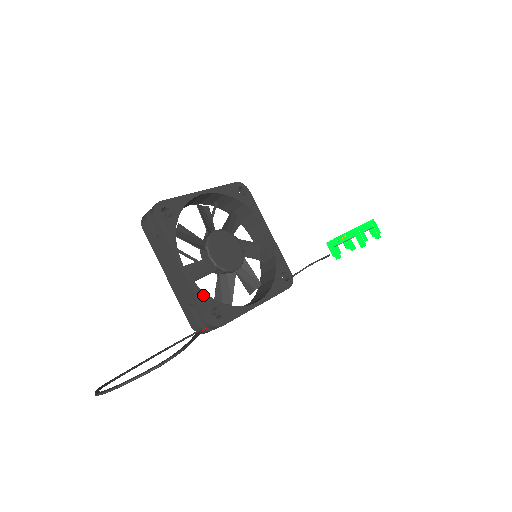
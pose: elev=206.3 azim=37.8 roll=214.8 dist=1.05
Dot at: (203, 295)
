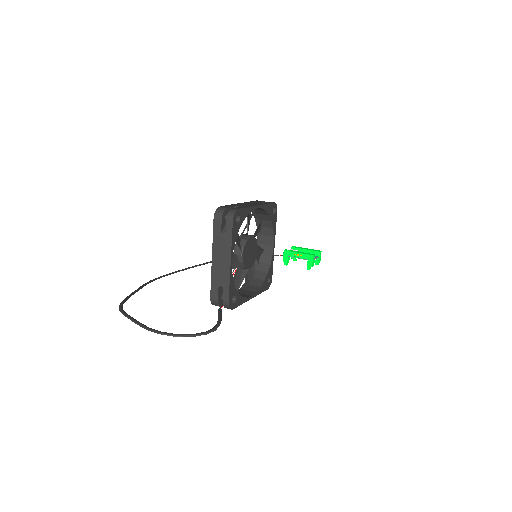
Dot at: (233, 285)
